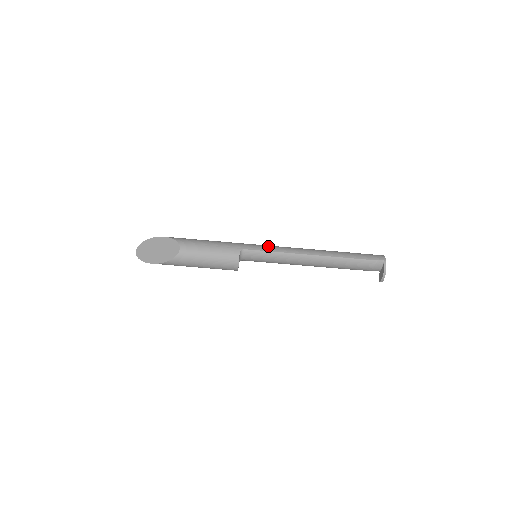
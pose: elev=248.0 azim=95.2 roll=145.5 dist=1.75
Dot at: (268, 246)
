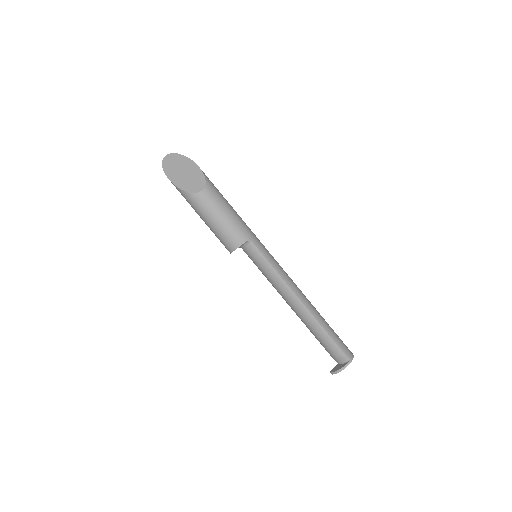
Dot at: (273, 258)
